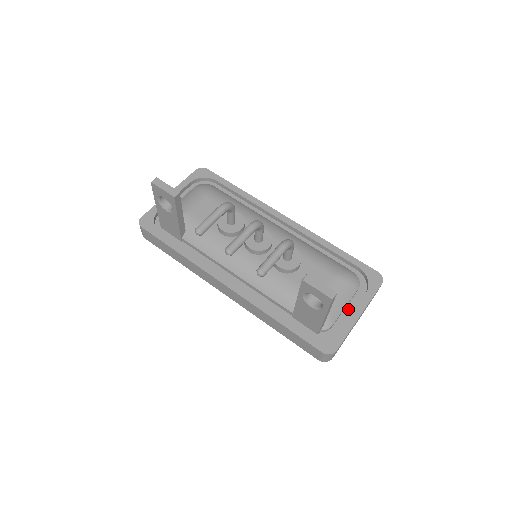
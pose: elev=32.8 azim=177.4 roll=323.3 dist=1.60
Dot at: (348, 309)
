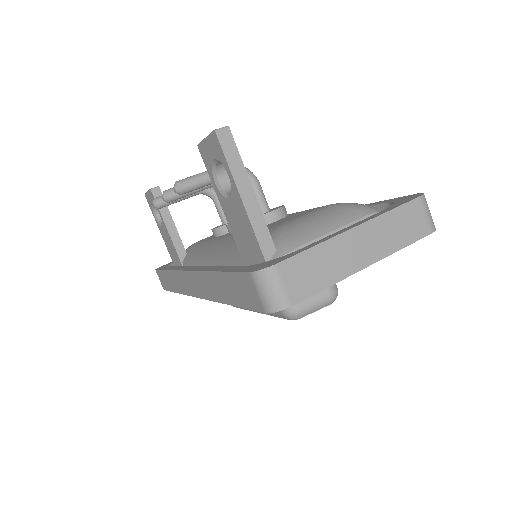
Dot at: occluded
